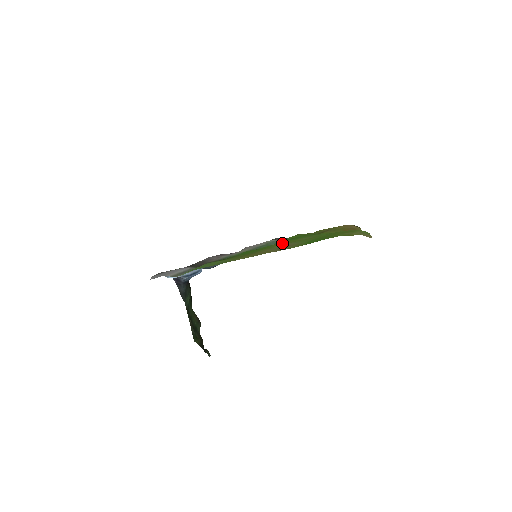
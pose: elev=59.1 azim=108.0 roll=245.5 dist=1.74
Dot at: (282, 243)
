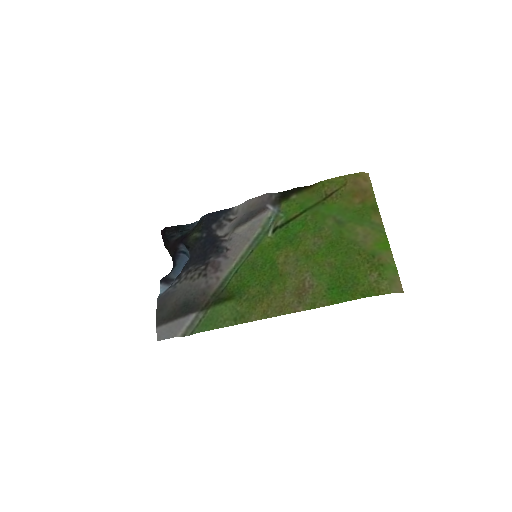
Dot at: (289, 253)
